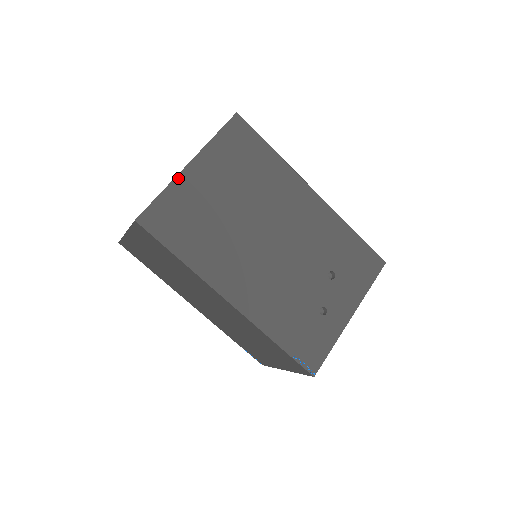
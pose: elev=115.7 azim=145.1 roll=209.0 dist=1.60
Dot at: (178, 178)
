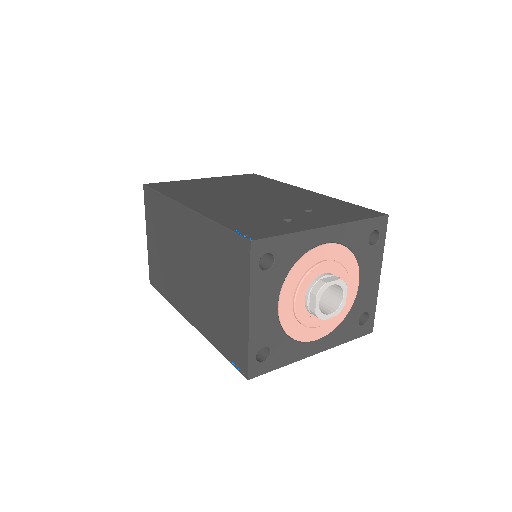
Dot at: (189, 180)
